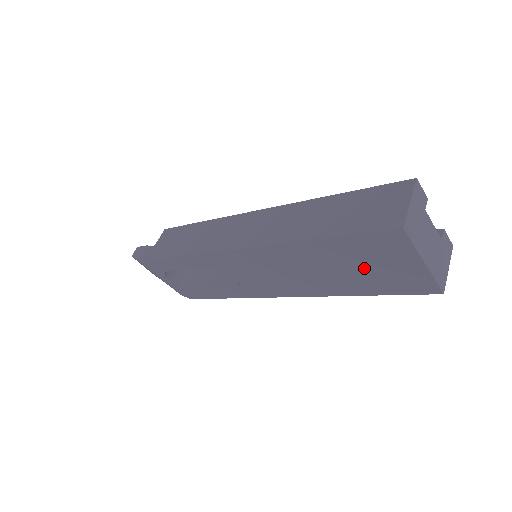
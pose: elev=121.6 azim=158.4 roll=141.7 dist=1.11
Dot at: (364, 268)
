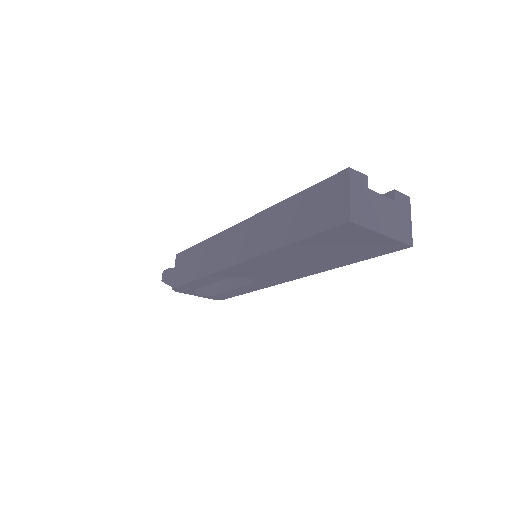
Dot at: (340, 249)
